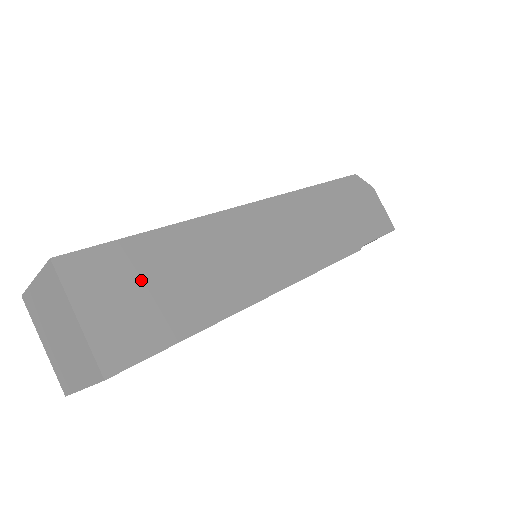
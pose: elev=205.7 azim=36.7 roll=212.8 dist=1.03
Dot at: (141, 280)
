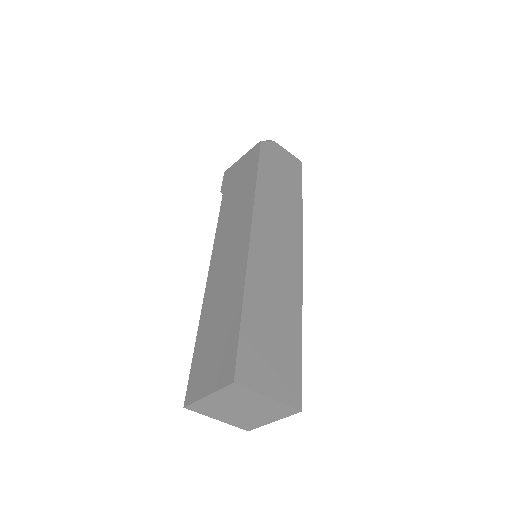
Dot at: (265, 346)
